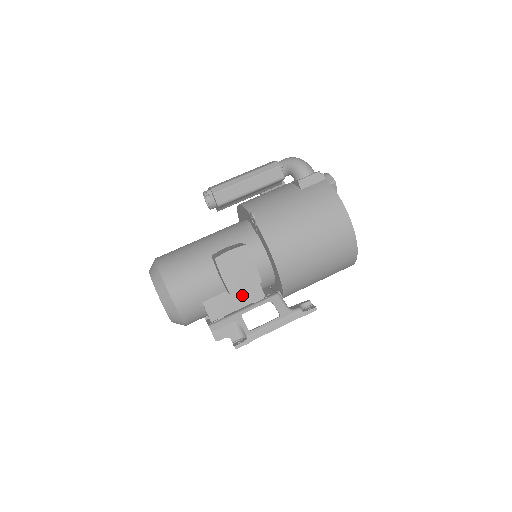
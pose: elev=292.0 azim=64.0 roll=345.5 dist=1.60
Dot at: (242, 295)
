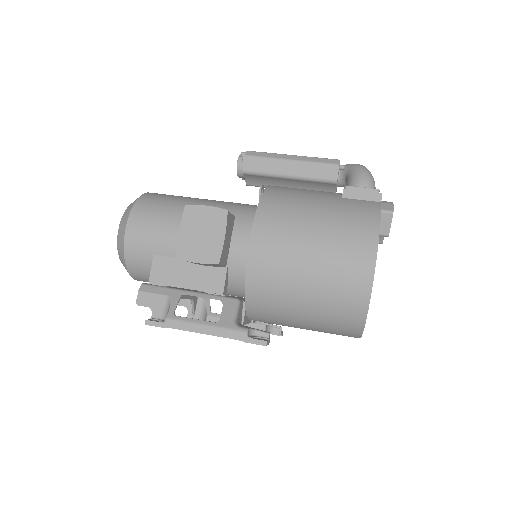
Dot at: (199, 275)
